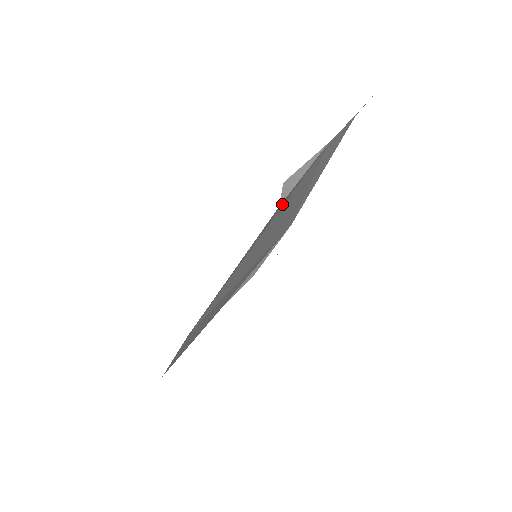
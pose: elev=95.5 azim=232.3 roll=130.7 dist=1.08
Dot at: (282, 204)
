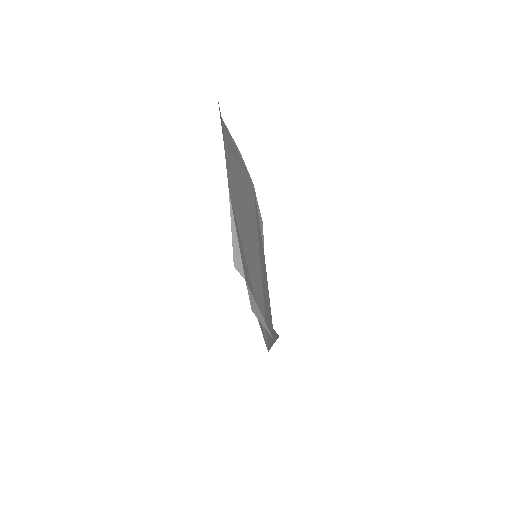
Dot at: (244, 262)
